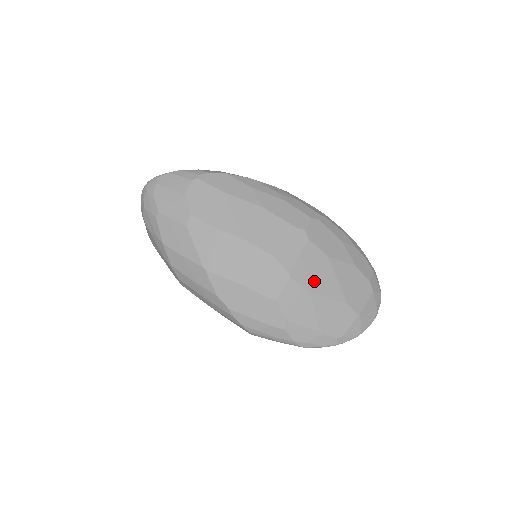
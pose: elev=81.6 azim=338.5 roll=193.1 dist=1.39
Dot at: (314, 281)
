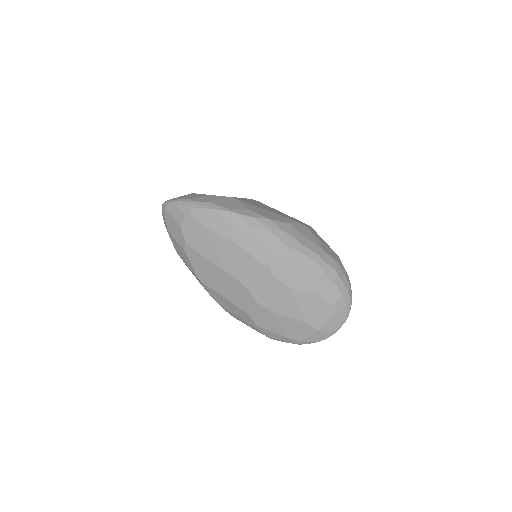
Dot at: (277, 305)
